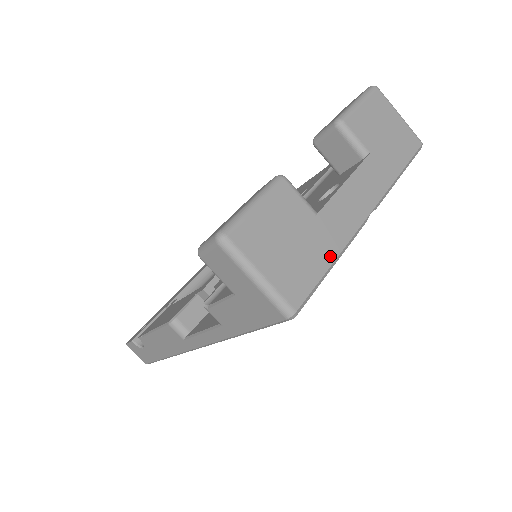
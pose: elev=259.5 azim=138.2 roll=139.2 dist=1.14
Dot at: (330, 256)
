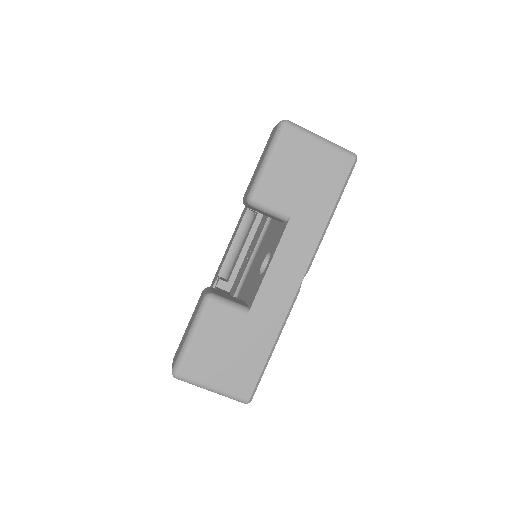
Dot at: (268, 343)
